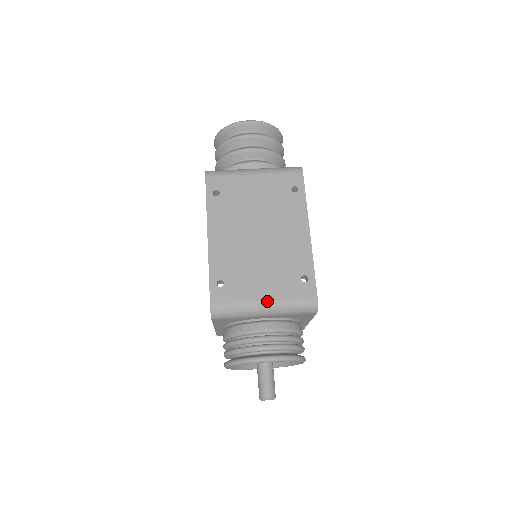
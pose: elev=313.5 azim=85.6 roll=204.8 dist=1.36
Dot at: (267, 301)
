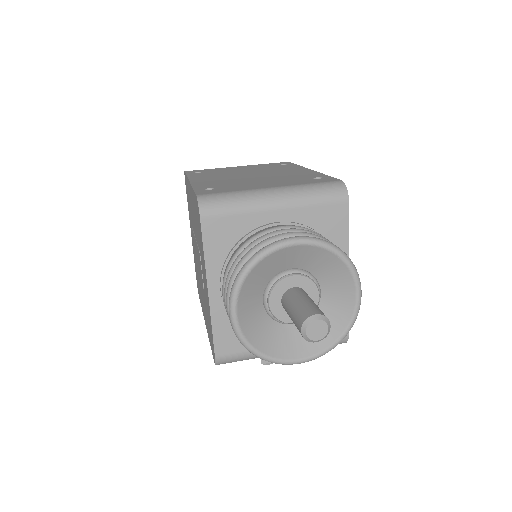
Dot at: (275, 187)
